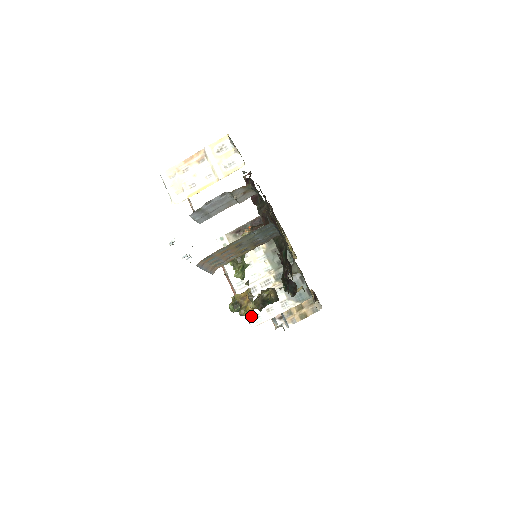
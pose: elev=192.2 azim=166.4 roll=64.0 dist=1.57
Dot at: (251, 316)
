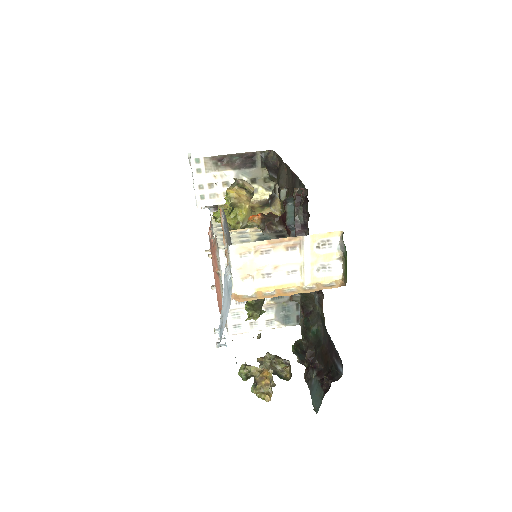
Dot at: (232, 324)
